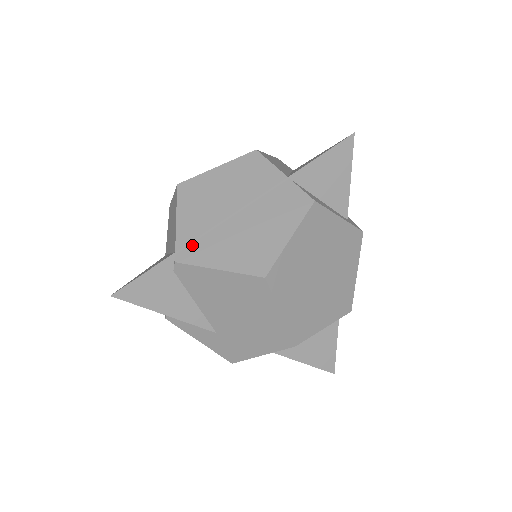
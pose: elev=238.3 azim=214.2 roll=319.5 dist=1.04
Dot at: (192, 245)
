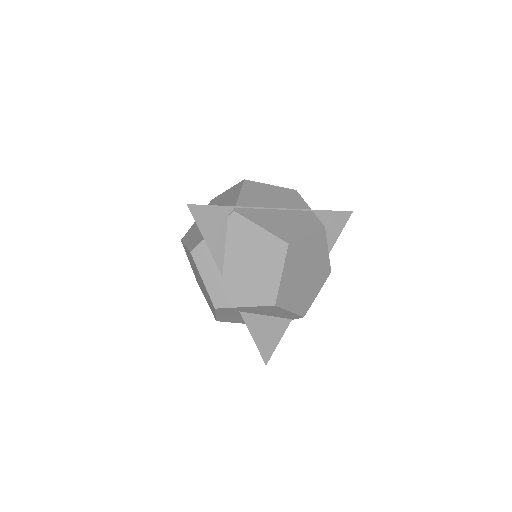
Dot at: (247, 209)
